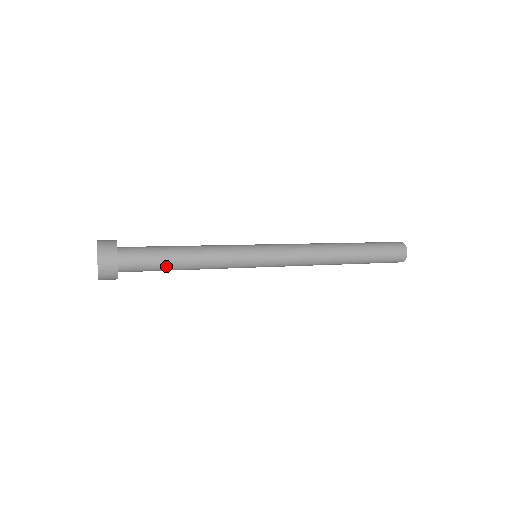
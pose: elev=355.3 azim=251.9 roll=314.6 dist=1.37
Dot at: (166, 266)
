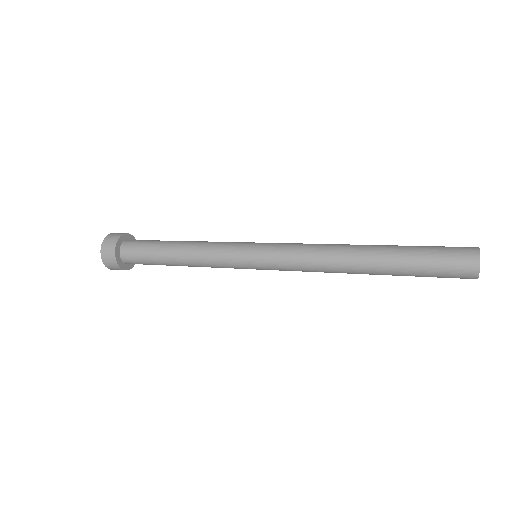
Dot at: (159, 257)
